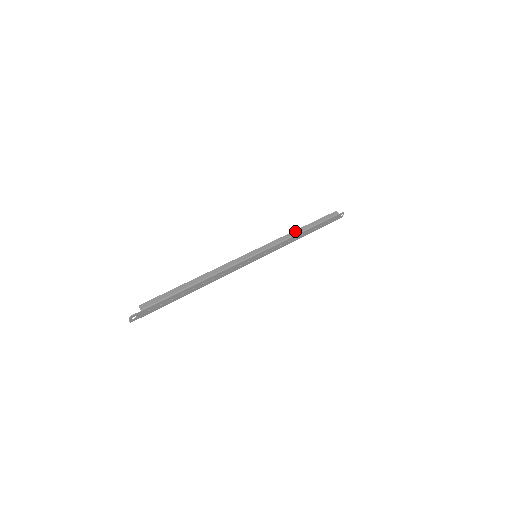
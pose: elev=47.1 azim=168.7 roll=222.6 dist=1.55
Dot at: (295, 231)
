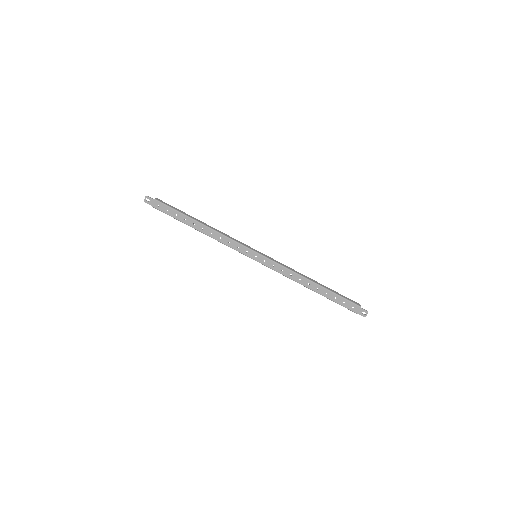
Dot at: occluded
